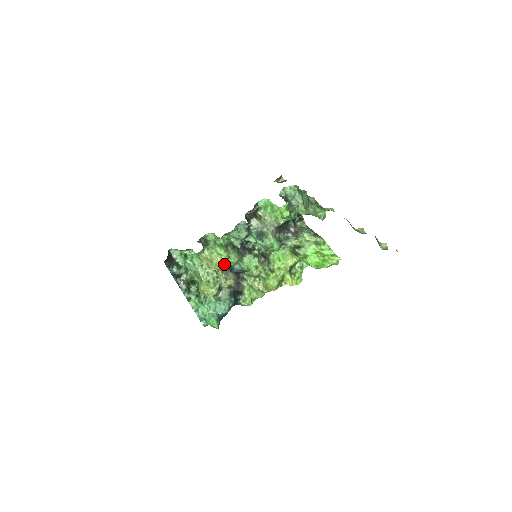
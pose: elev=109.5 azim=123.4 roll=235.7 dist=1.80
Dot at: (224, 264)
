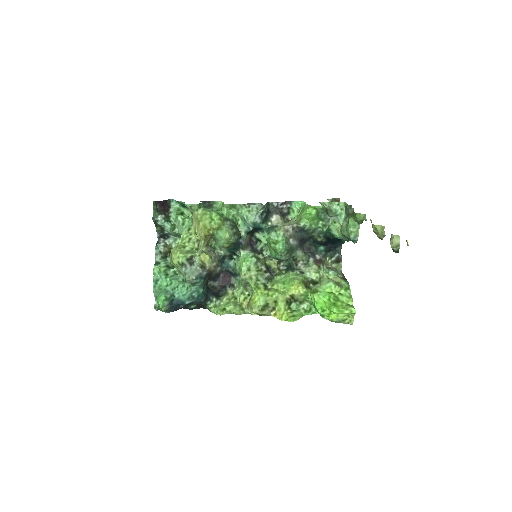
Dot at: (215, 242)
